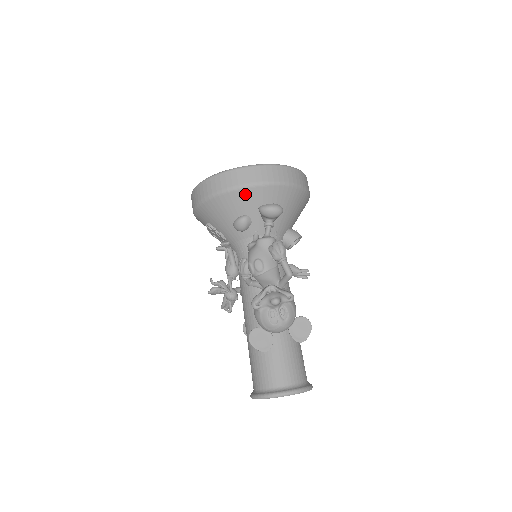
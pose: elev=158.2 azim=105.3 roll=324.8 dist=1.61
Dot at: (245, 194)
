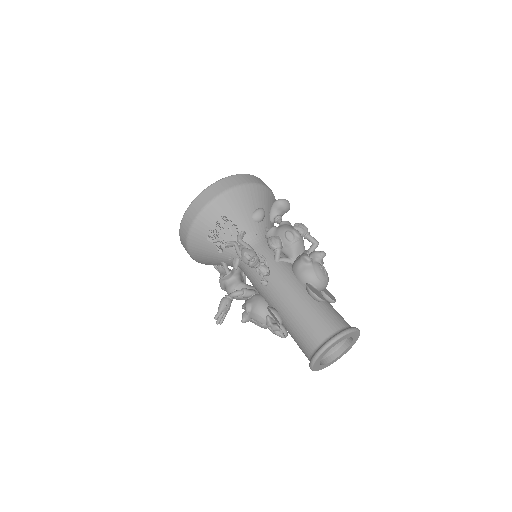
Dot at: (263, 191)
